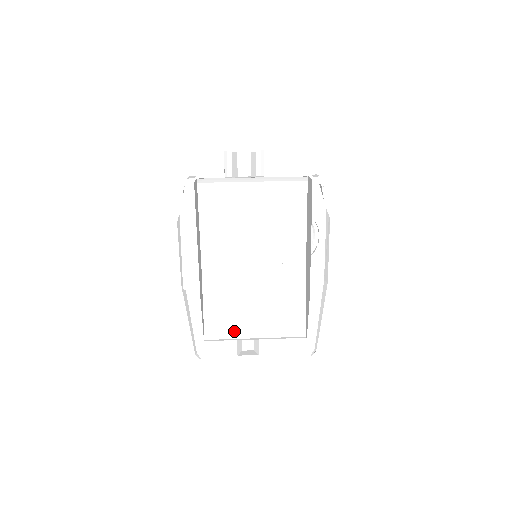
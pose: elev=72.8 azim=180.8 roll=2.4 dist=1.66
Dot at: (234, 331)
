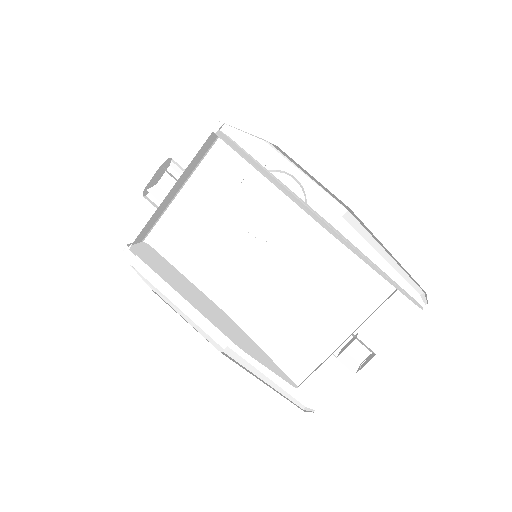
Dot at: (317, 351)
